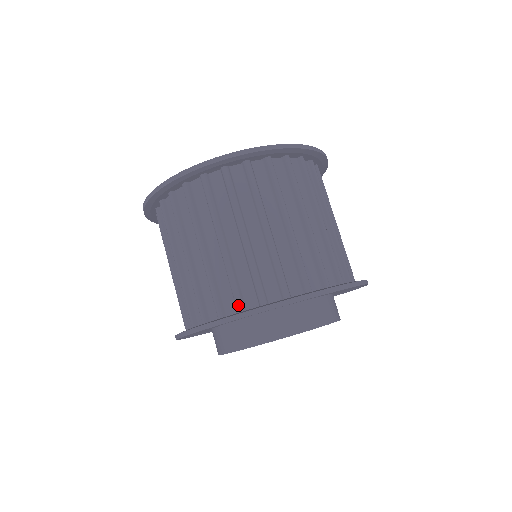
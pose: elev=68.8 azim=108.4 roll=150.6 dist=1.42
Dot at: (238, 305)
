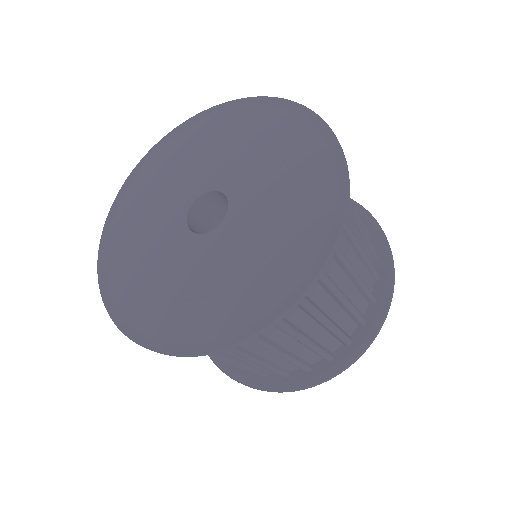
Dot at: occluded
